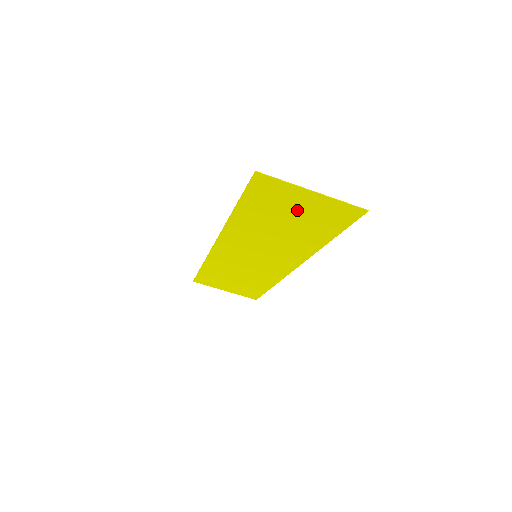
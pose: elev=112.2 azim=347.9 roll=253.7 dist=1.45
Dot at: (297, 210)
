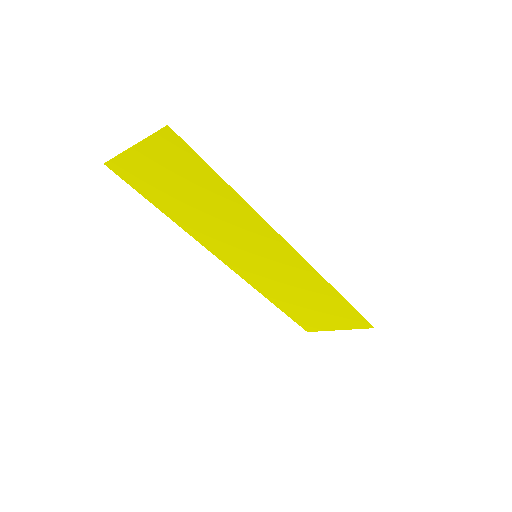
Dot at: (165, 175)
